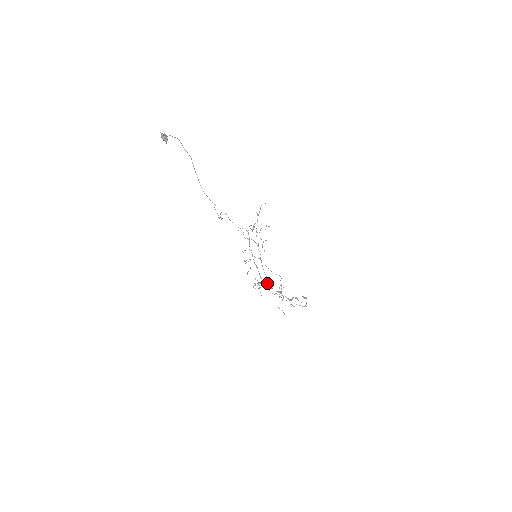
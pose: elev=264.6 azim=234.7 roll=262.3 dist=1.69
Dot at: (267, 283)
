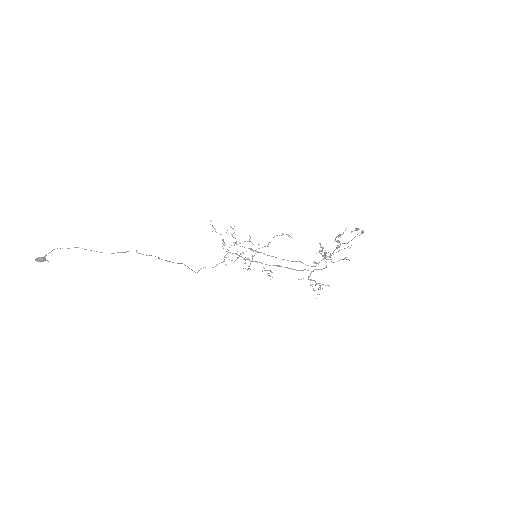
Dot at: occluded
